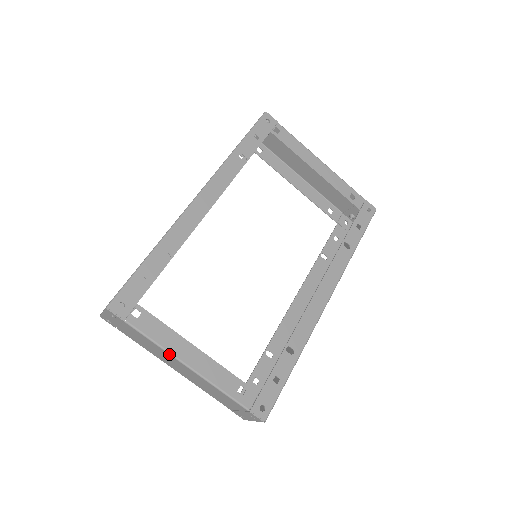
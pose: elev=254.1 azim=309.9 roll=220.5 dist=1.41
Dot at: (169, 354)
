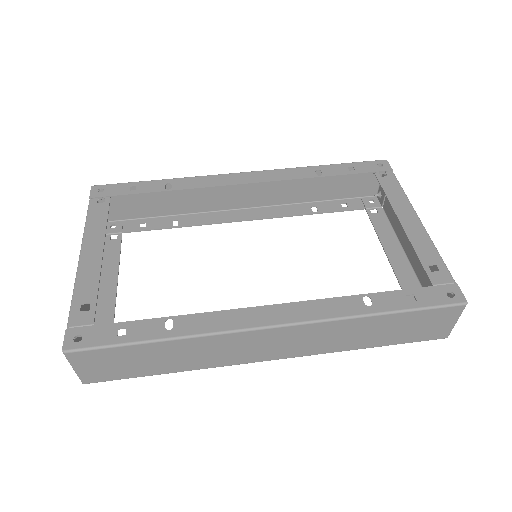
Dot at: (83, 237)
